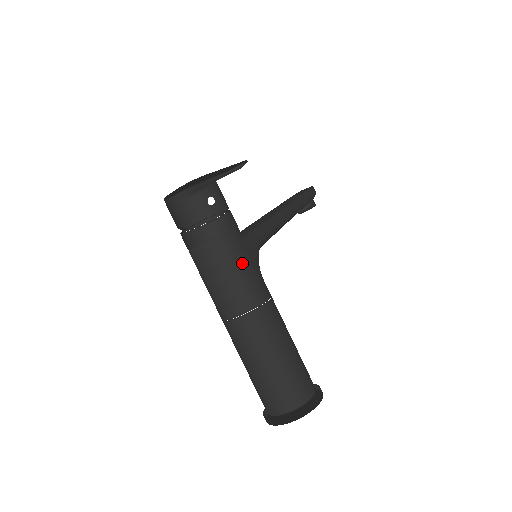
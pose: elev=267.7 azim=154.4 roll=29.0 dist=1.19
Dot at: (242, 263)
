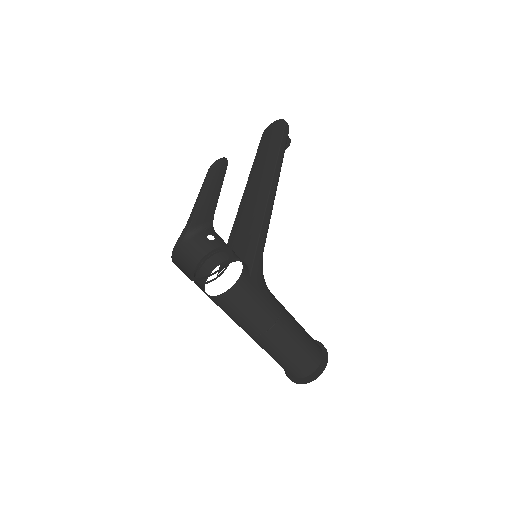
Dot at: (255, 299)
